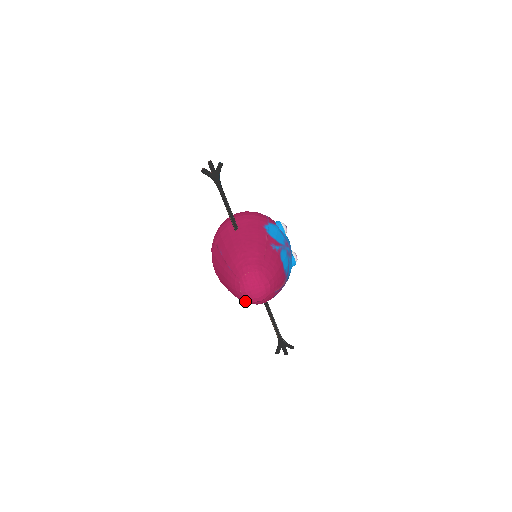
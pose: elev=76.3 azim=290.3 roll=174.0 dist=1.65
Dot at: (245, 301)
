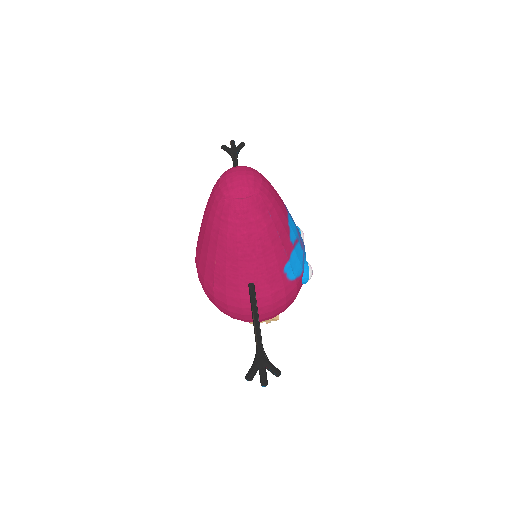
Dot at: (221, 212)
